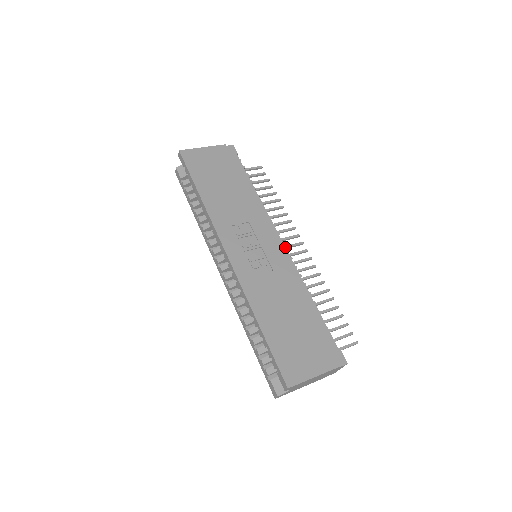
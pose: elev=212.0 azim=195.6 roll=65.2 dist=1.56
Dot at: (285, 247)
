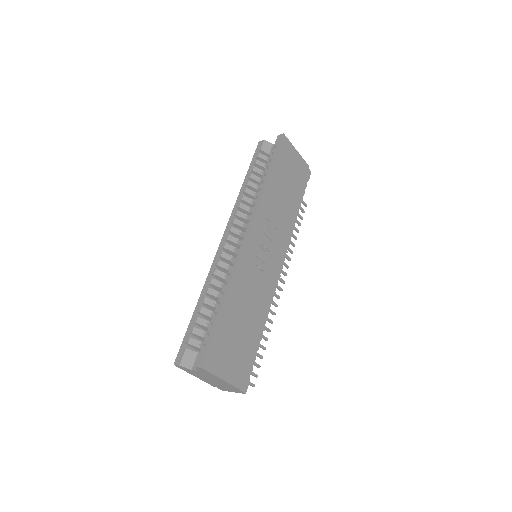
Dot at: occluded
